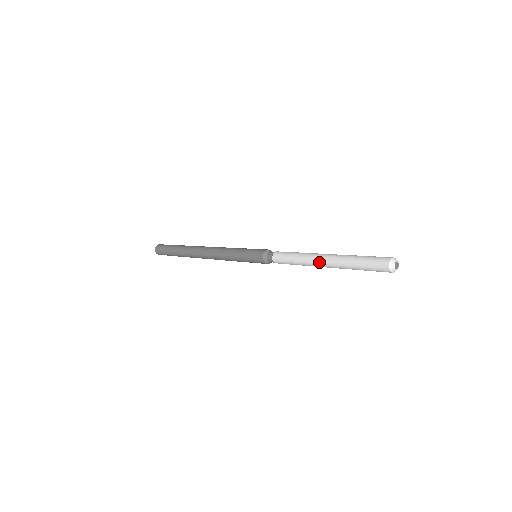
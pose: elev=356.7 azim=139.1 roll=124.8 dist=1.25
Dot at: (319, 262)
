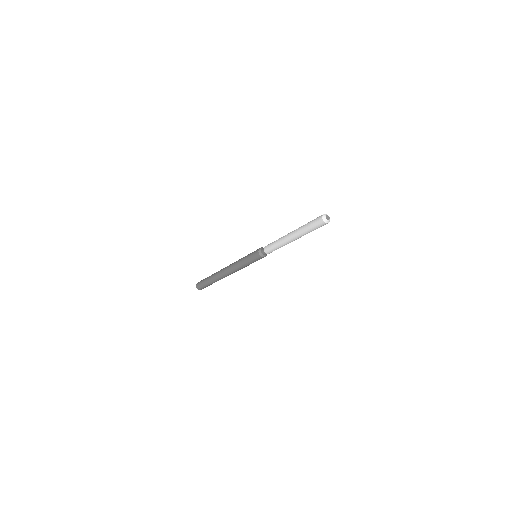
Dot at: (288, 234)
